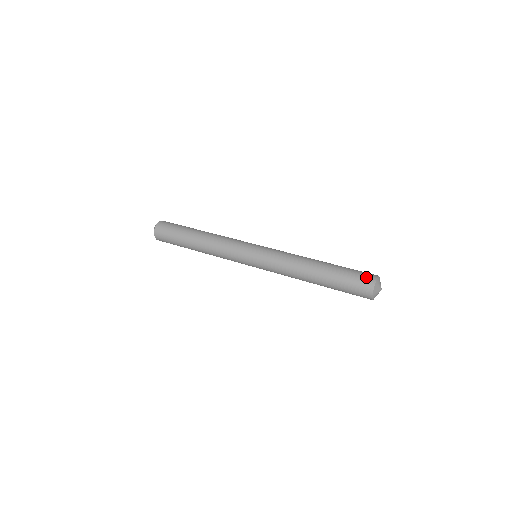
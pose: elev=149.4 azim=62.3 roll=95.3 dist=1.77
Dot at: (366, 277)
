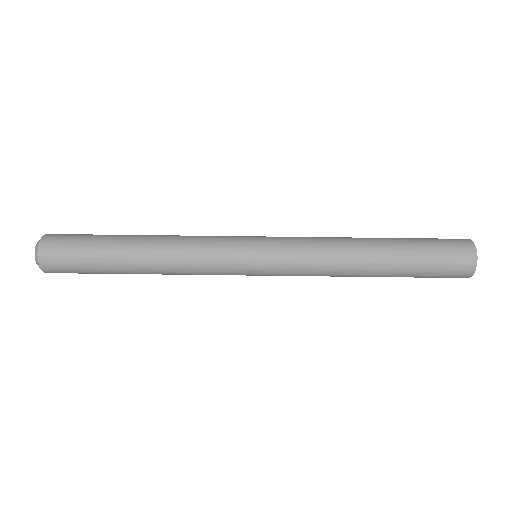
Dot at: (459, 268)
